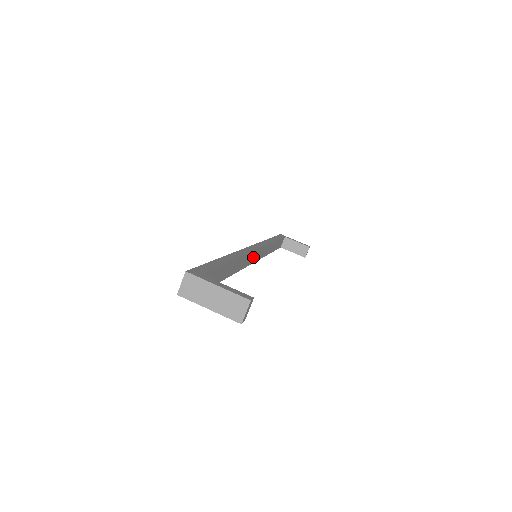
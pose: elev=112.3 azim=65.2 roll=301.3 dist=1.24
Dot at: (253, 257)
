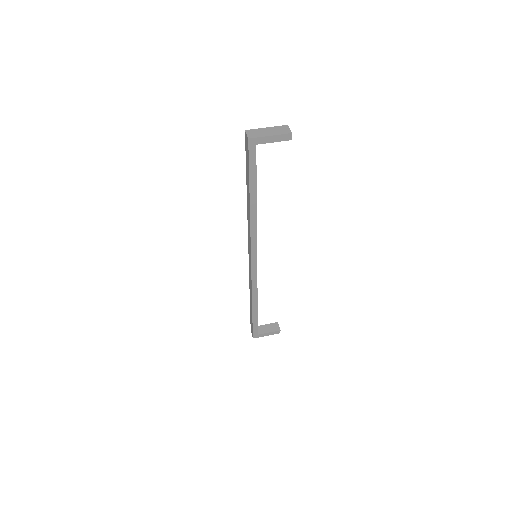
Dot at: occluded
